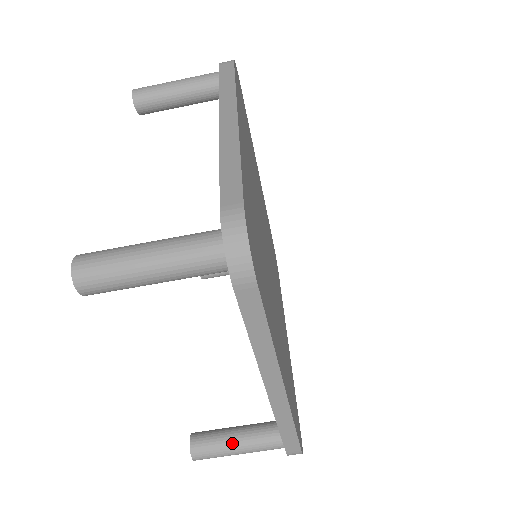
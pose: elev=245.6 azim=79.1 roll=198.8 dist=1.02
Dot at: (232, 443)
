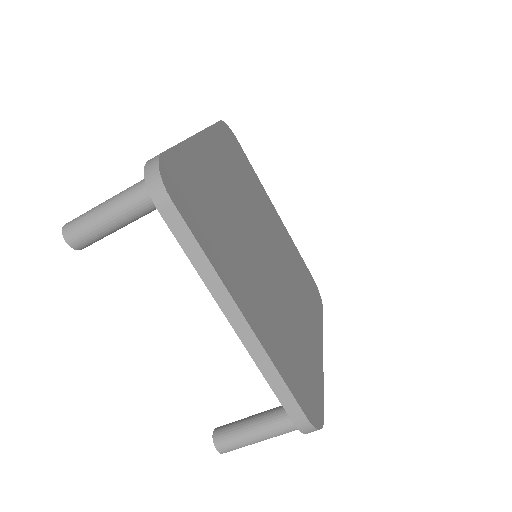
Dot at: occluded
